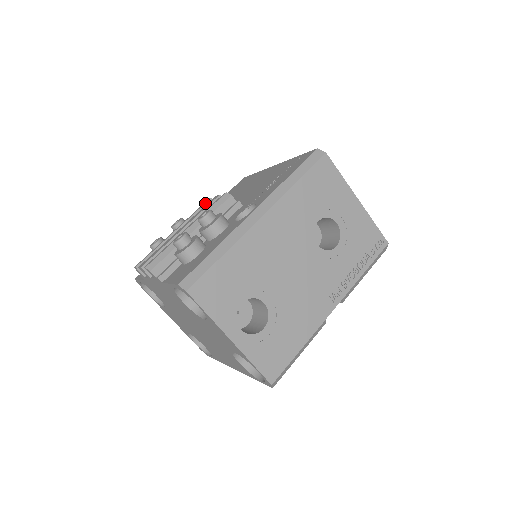
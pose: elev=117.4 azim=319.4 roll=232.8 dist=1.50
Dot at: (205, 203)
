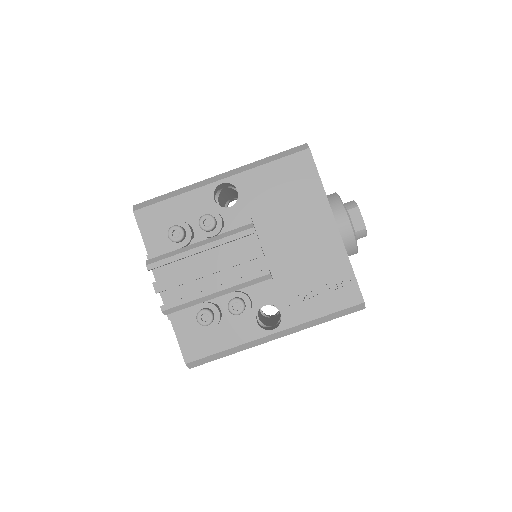
Dot at: occluded
